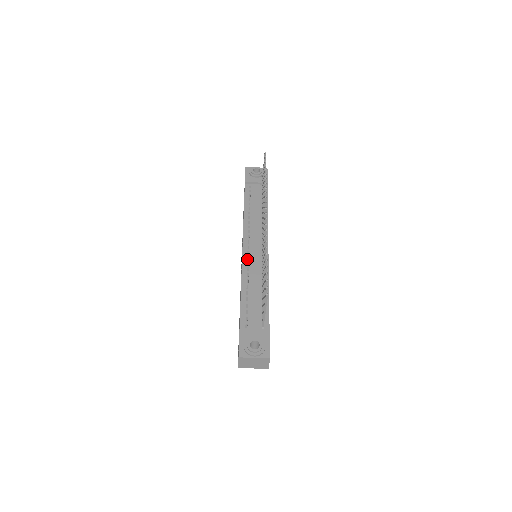
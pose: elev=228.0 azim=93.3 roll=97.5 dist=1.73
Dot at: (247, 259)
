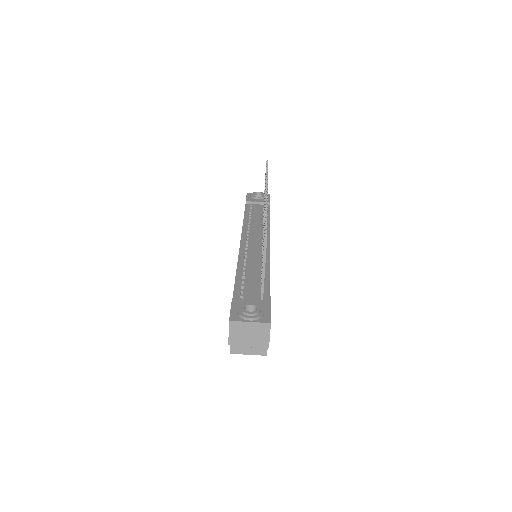
Dot at: occluded
